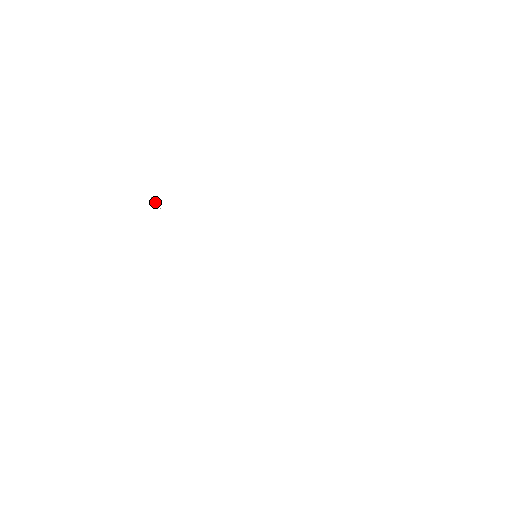
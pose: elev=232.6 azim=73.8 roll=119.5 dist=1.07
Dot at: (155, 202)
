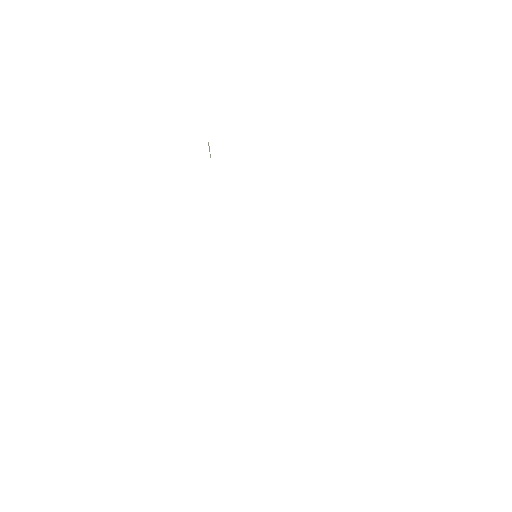
Dot at: occluded
